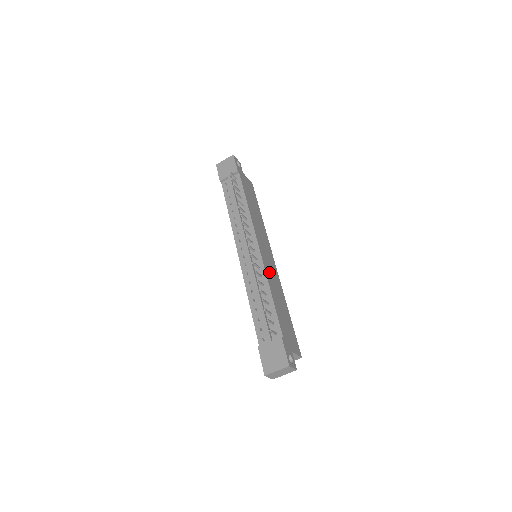
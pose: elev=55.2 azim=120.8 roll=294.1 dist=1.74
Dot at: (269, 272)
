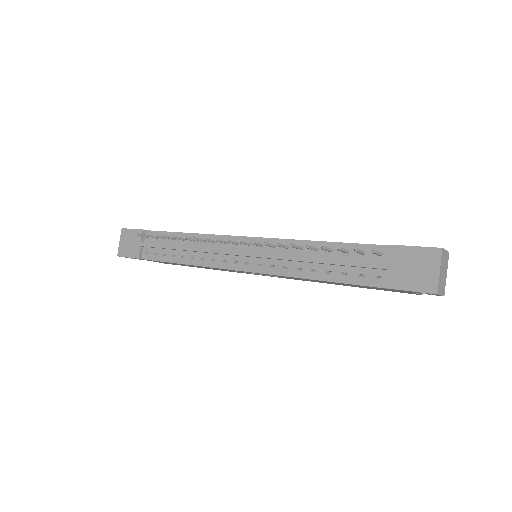
Dot at: occluded
